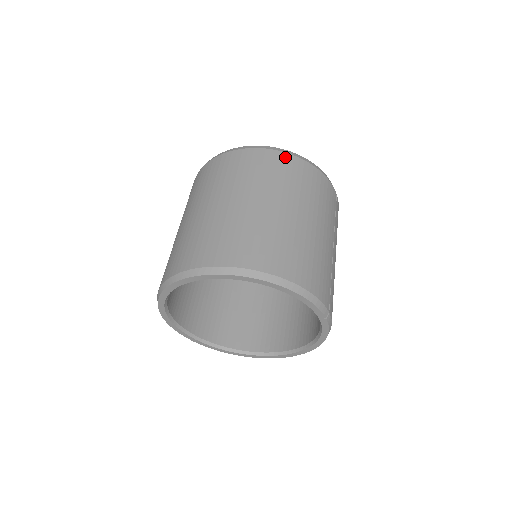
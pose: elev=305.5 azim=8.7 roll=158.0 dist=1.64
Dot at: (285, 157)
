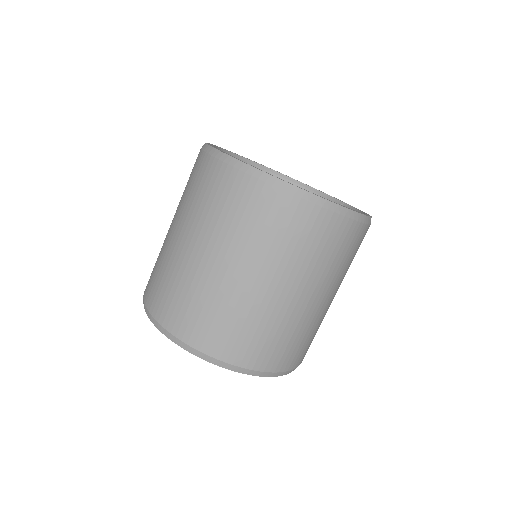
Dot at: (366, 232)
